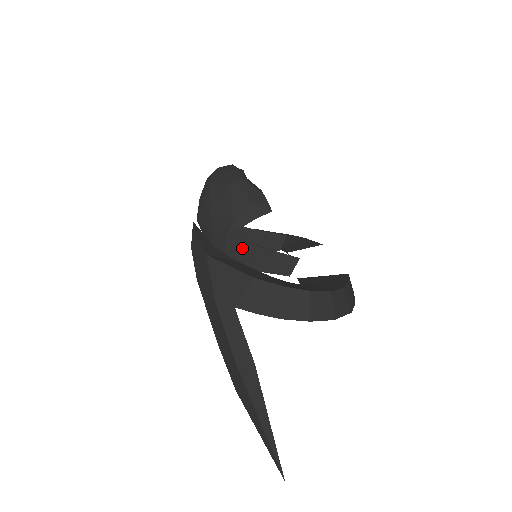
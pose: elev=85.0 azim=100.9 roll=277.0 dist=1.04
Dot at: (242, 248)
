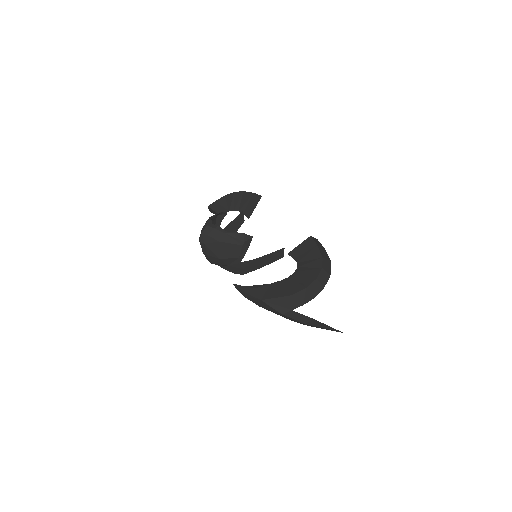
Dot at: (252, 263)
